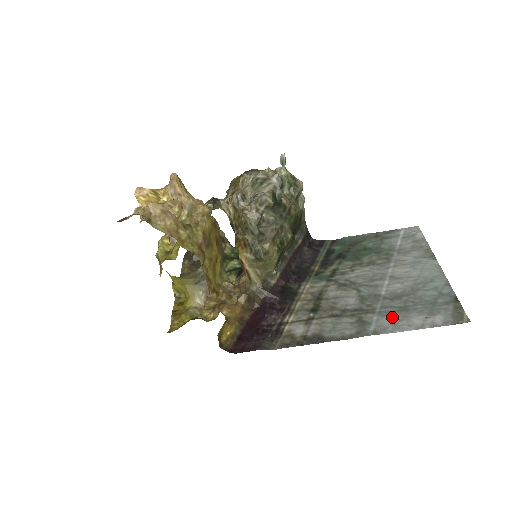
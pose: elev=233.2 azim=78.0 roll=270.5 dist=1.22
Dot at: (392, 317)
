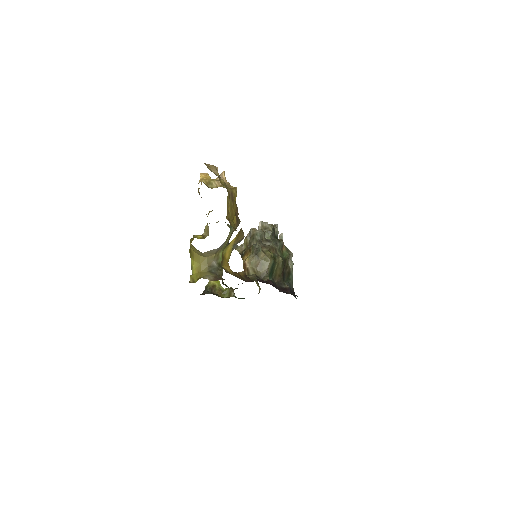
Dot at: occluded
